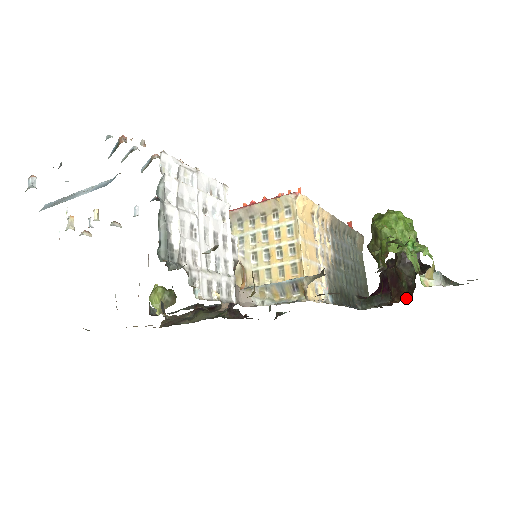
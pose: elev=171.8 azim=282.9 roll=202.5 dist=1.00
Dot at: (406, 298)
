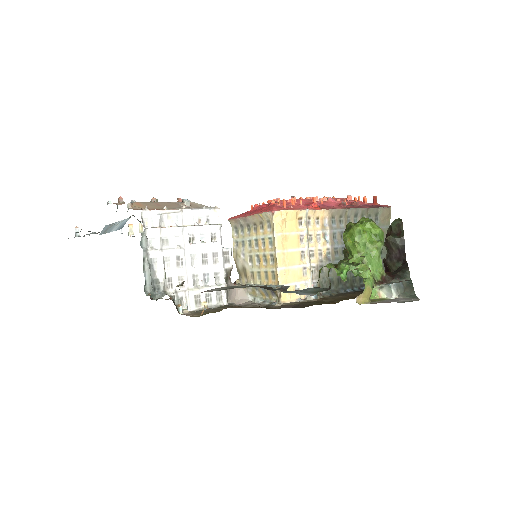
Dot at: occluded
